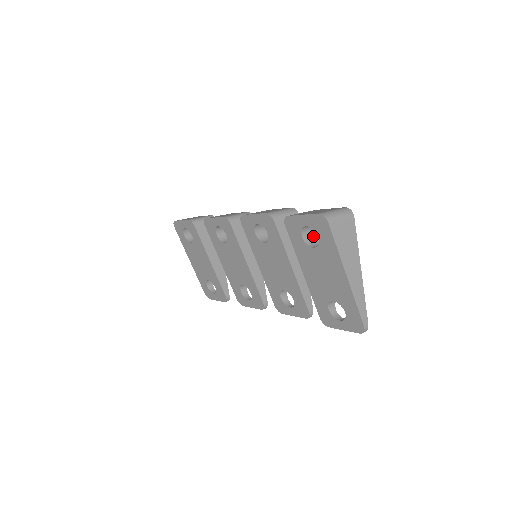
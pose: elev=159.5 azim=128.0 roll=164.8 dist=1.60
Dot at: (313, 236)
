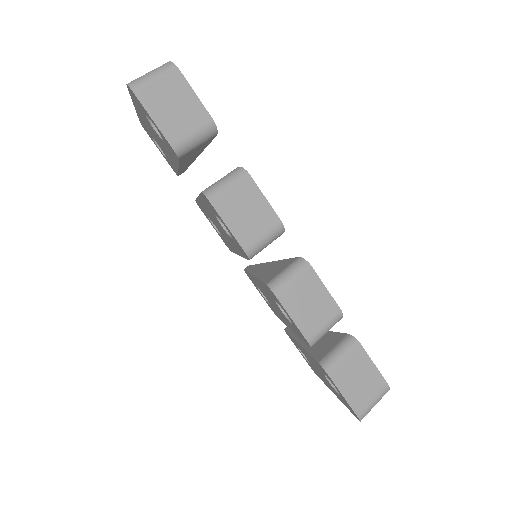
Dot at: occluded
